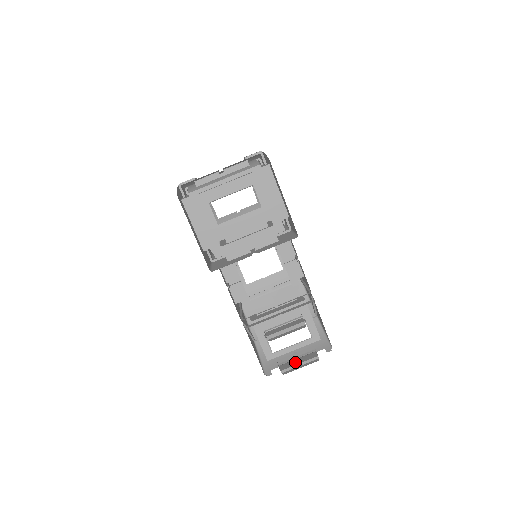
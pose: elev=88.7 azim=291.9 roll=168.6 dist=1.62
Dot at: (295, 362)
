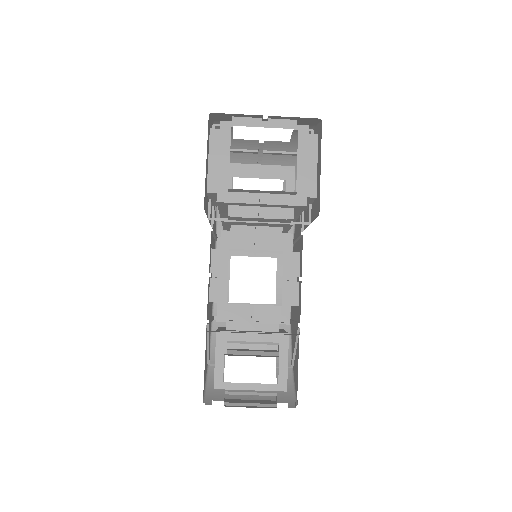
Dot at: (246, 401)
